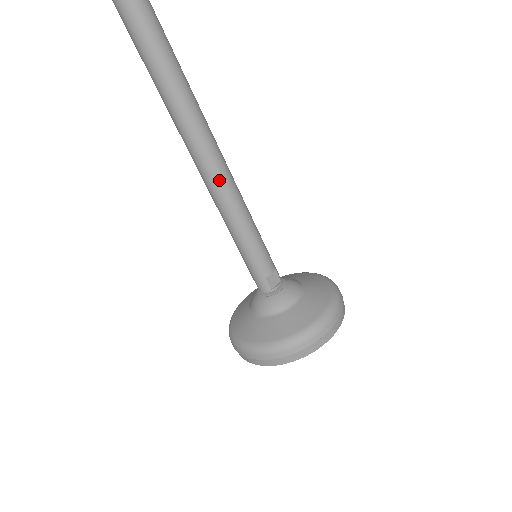
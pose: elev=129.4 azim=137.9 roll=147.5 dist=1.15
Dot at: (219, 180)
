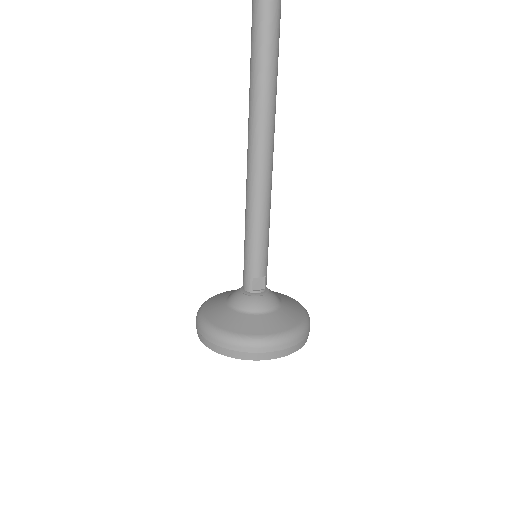
Dot at: (258, 175)
